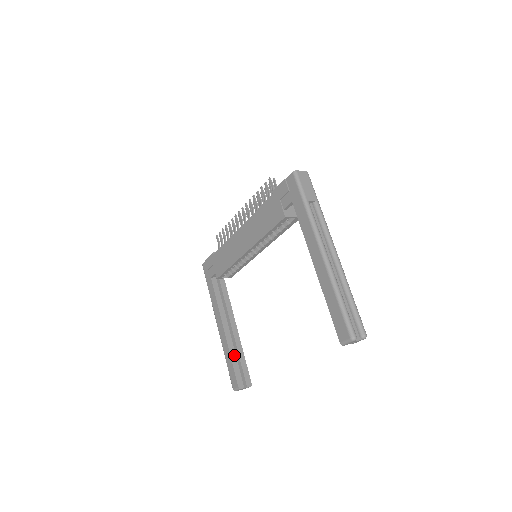
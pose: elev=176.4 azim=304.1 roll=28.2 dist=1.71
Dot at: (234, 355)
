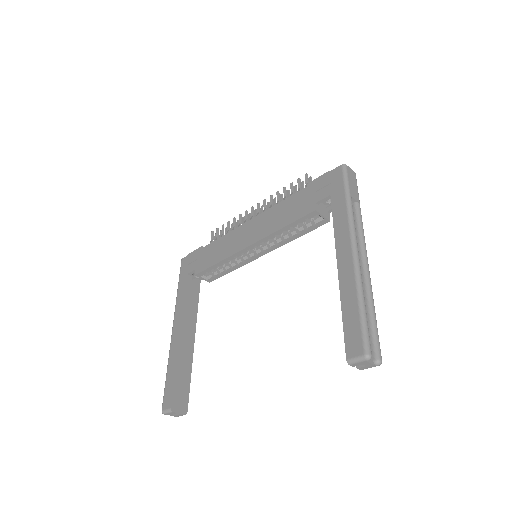
Dot at: (180, 368)
